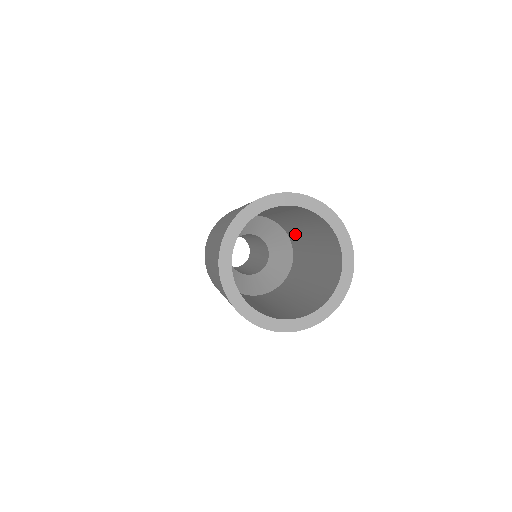
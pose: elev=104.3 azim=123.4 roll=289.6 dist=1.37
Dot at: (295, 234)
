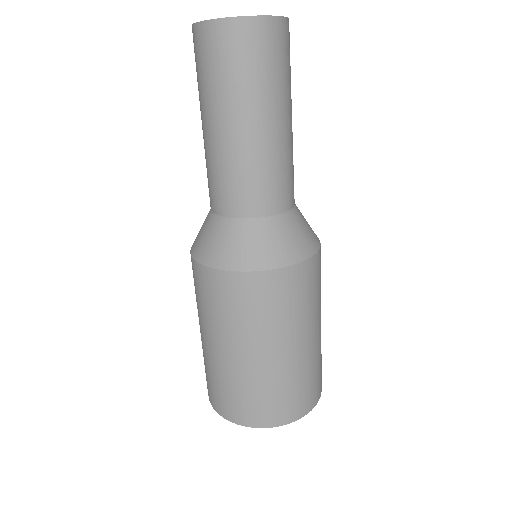
Dot at: occluded
